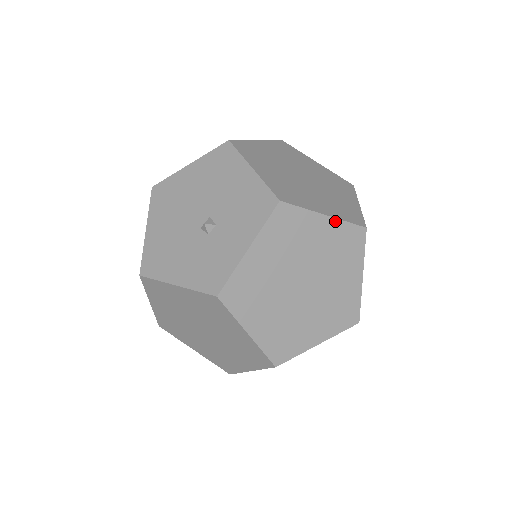
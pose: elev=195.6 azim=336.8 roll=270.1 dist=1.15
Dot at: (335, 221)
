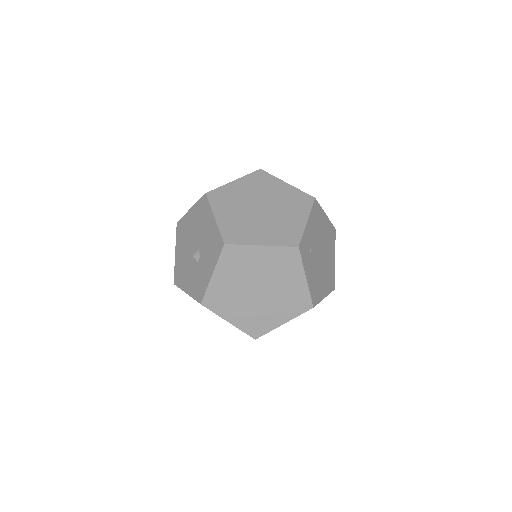
Dot at: (270, 248)
